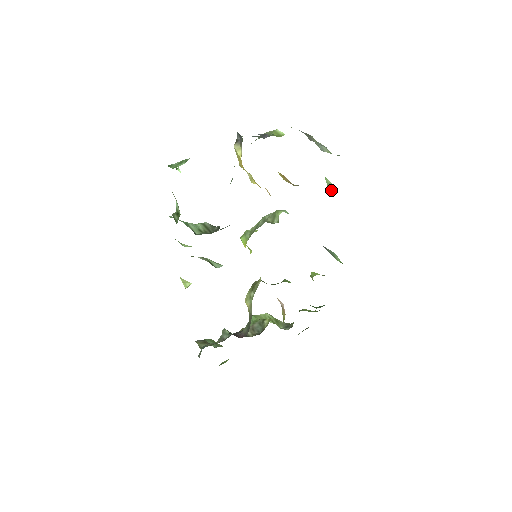
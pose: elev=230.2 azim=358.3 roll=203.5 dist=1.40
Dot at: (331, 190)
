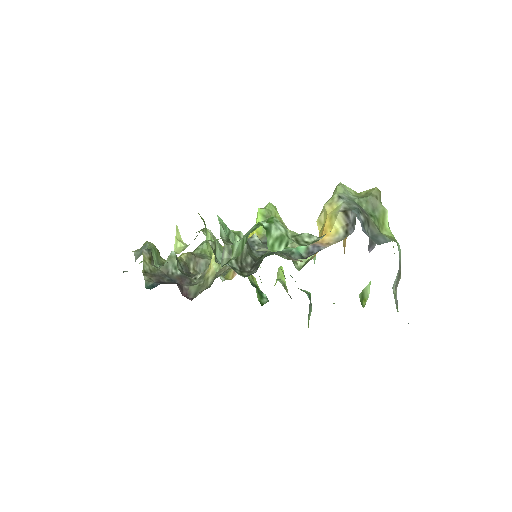
Dot at: (362, 296)
